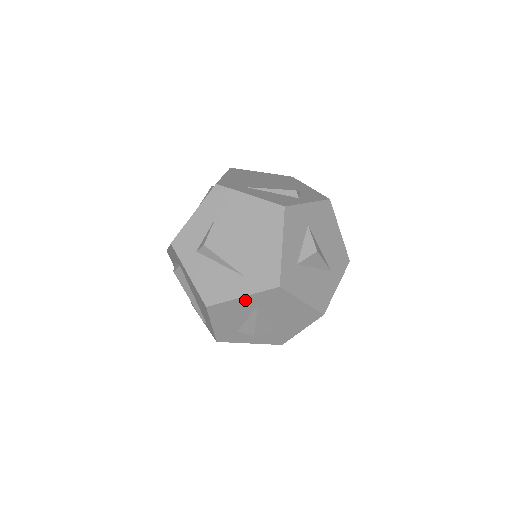
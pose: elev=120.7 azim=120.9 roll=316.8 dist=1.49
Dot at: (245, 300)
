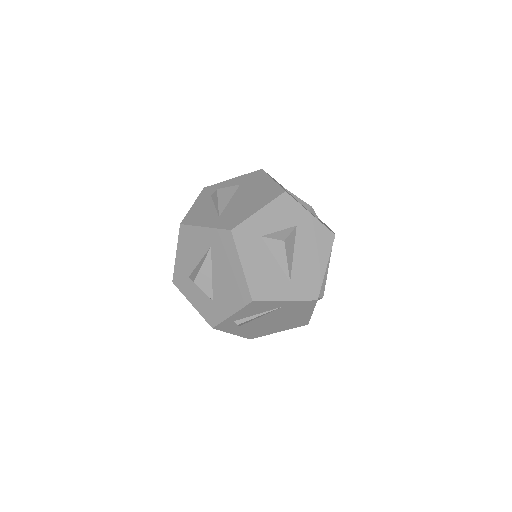
Dot at: (205, 233)
